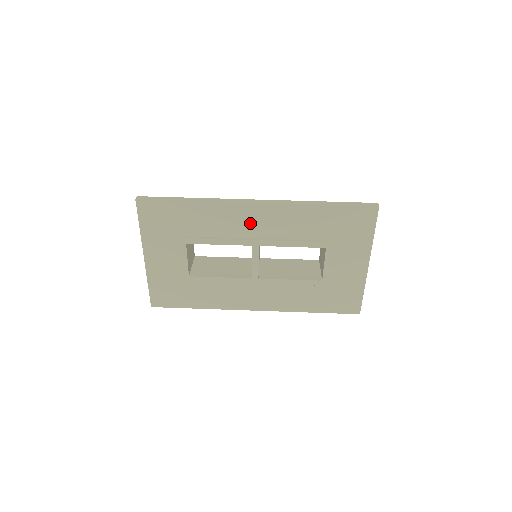
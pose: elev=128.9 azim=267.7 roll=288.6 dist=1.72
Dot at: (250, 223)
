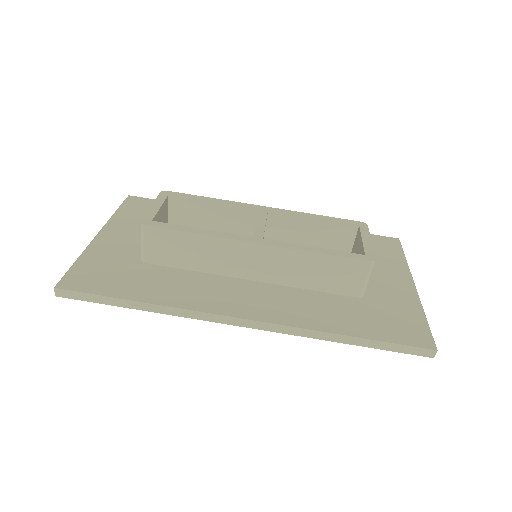
Dot at: occluded
